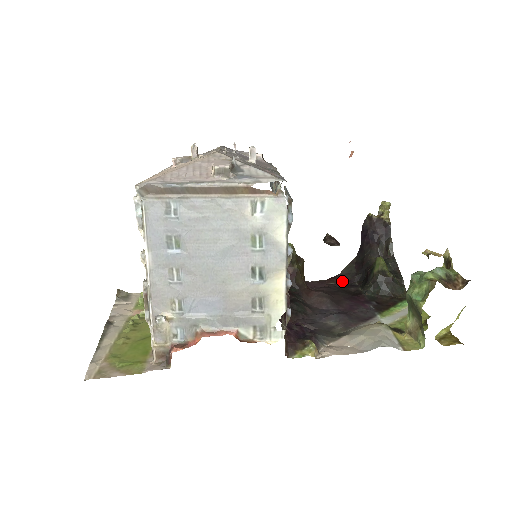
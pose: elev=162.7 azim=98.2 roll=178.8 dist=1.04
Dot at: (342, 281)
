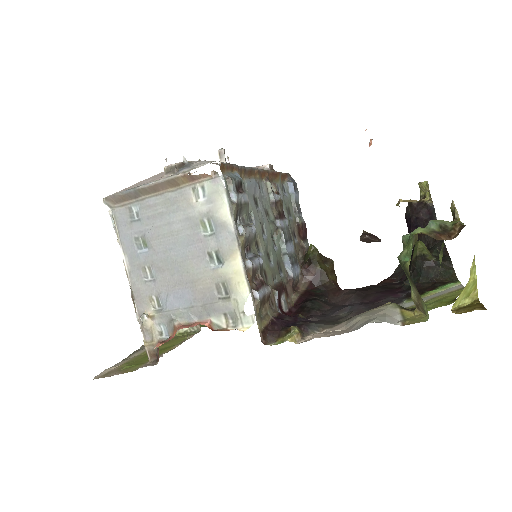
Dot at: (393, 281)
